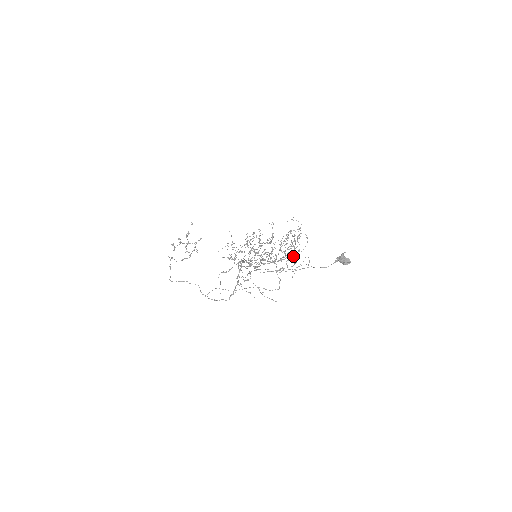
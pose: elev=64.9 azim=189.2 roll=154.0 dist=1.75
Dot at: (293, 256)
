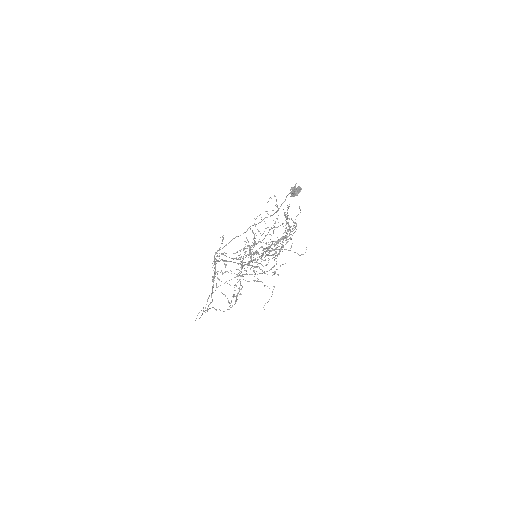
Dot at: occluded
